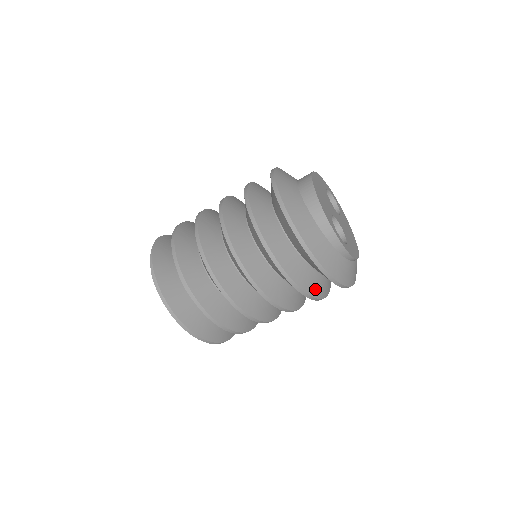
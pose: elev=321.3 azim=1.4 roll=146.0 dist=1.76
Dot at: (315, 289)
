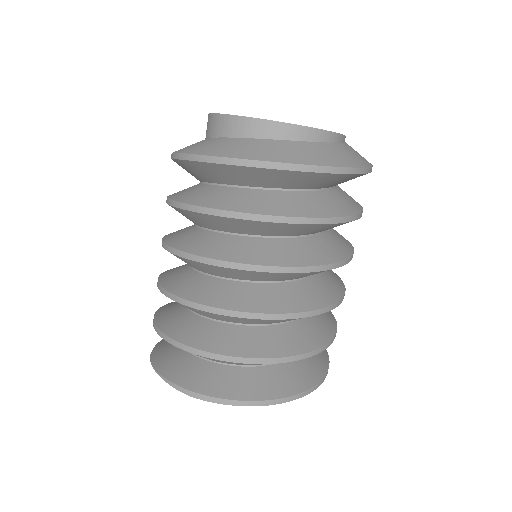
Dot at: (348, 206)
